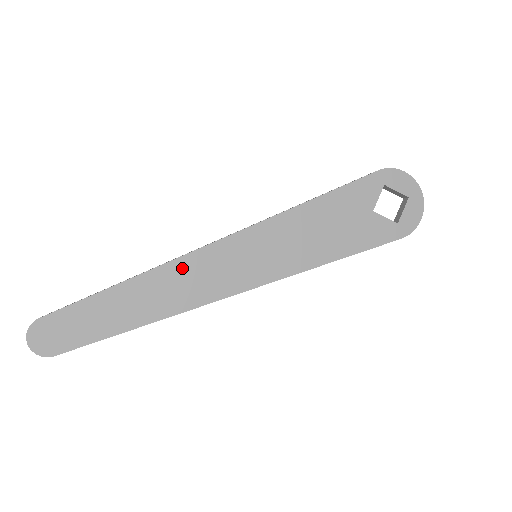
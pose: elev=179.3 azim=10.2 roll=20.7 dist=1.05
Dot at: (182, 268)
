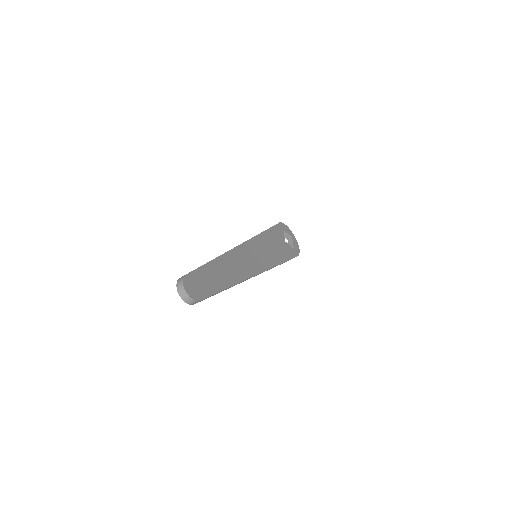
Dot at: (235, 255)
